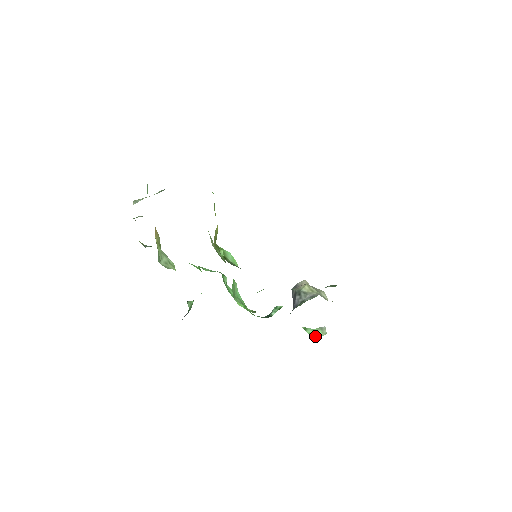
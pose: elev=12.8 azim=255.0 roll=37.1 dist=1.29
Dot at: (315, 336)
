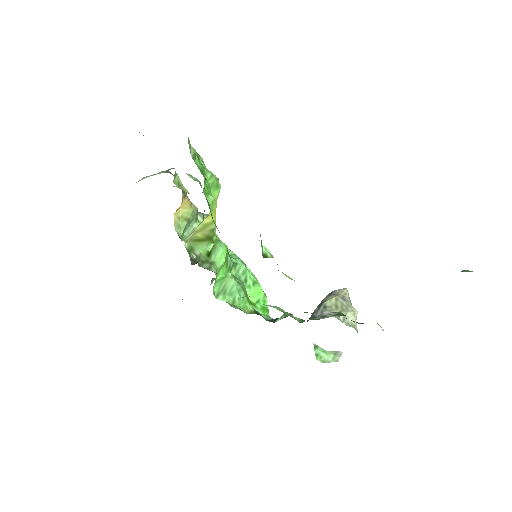
Dot at: (321, 359)
